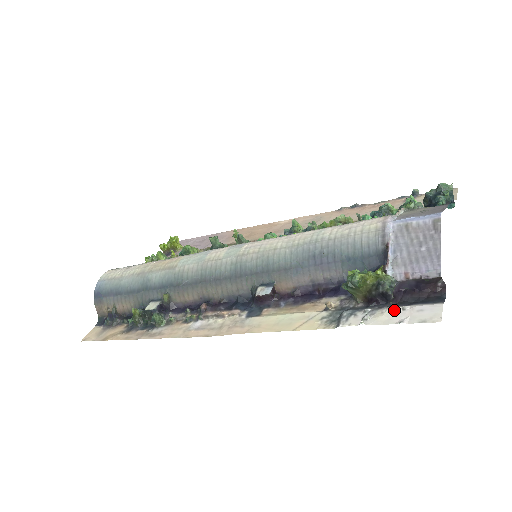
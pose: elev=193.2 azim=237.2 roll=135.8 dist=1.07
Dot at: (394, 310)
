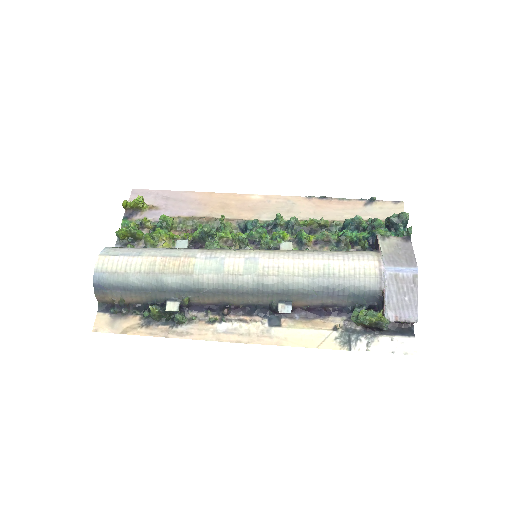
Dot at: (386, 340)
